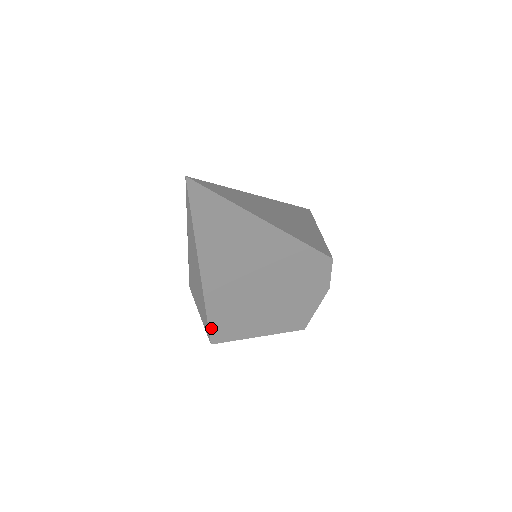
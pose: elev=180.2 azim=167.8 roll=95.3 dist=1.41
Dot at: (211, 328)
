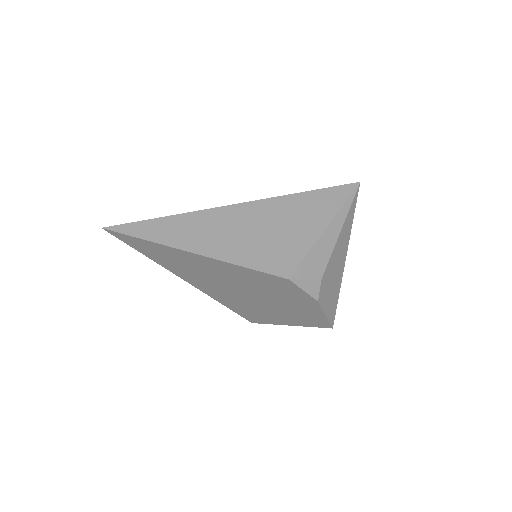
Dot at: (238, 313)
